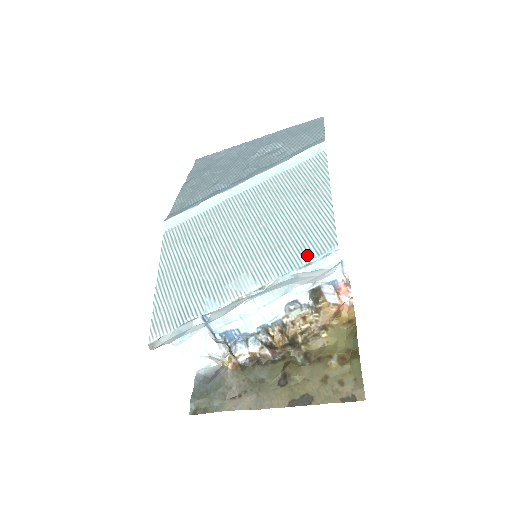
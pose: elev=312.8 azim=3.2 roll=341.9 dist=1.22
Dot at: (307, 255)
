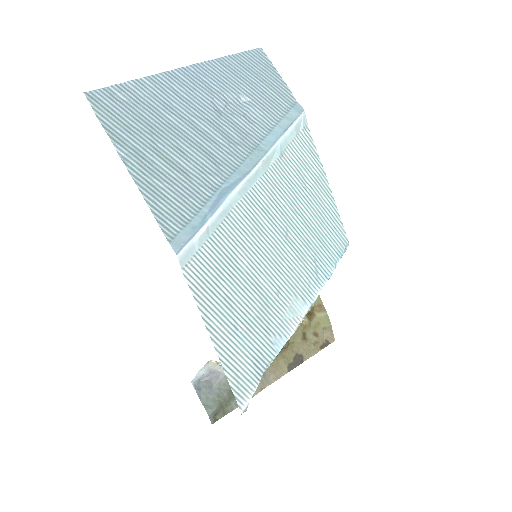
Dot at: (333, 260)
